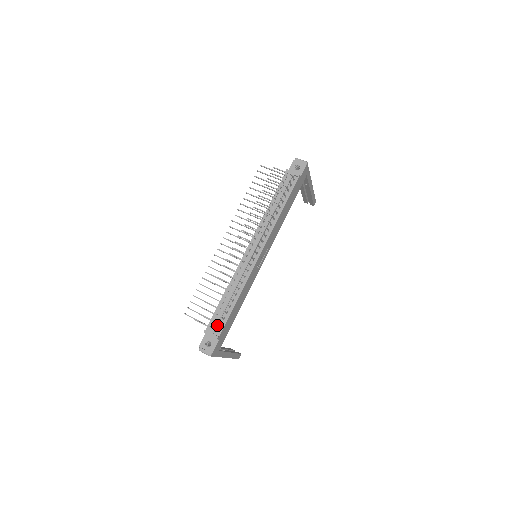
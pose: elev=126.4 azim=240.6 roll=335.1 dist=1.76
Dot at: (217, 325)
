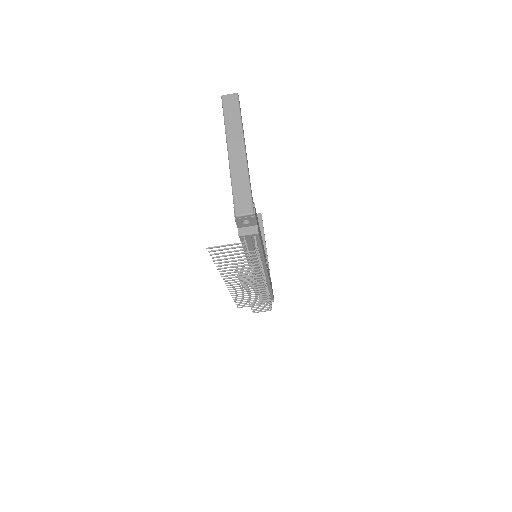
Dot at: occluded
